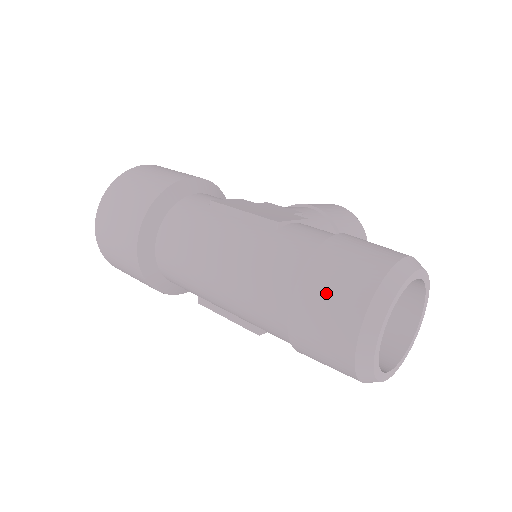
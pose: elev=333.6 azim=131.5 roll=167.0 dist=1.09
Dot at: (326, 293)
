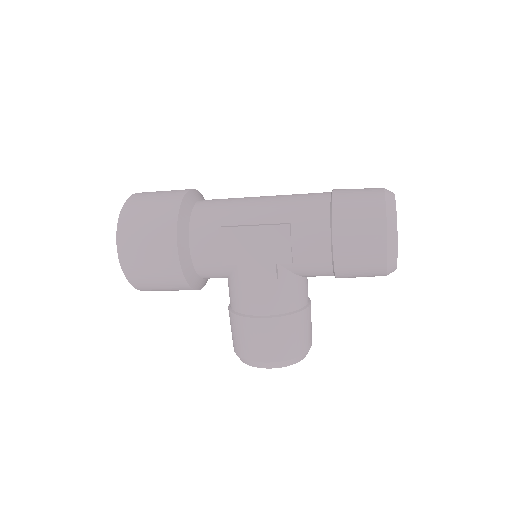
Dot at: occluded
